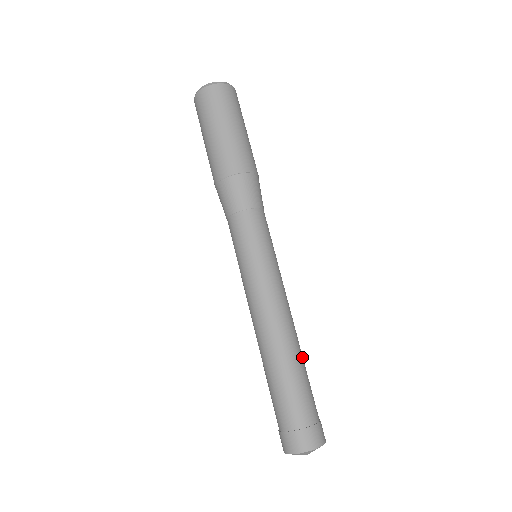
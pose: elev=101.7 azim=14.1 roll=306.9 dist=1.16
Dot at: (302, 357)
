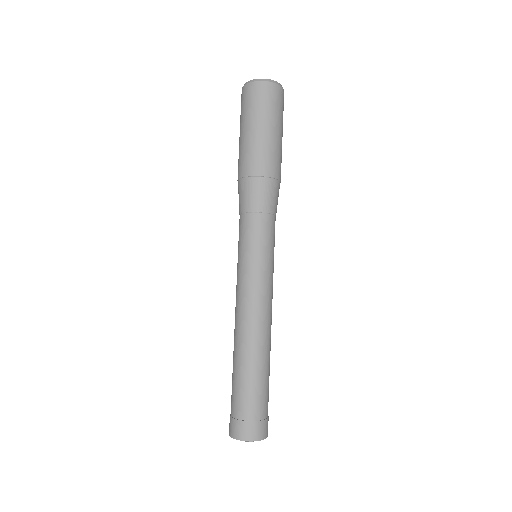
Dot at: (269, 359)
